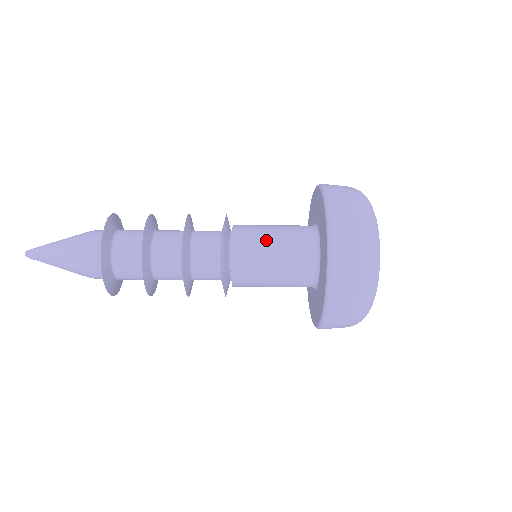
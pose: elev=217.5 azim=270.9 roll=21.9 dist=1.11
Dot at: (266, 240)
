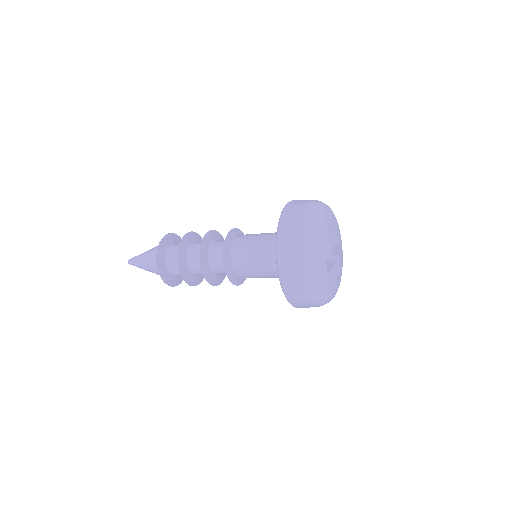
Dot at: (258, 275)
